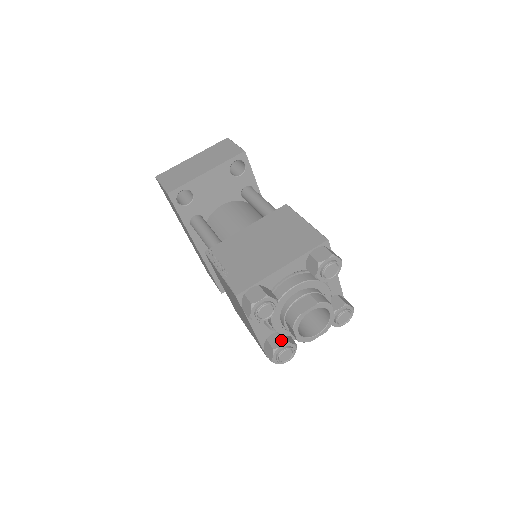
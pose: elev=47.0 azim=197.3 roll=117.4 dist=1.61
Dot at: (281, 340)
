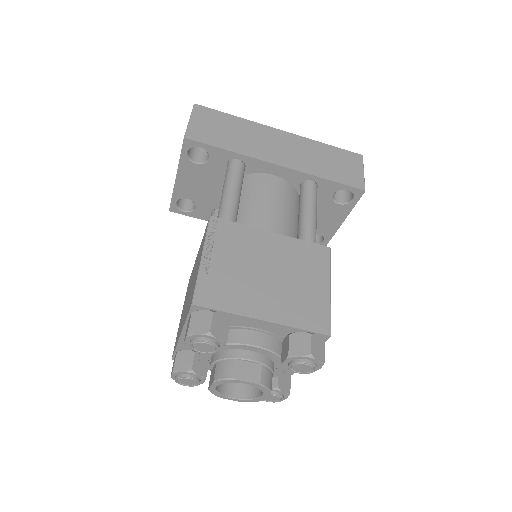
Dot at: occluded
